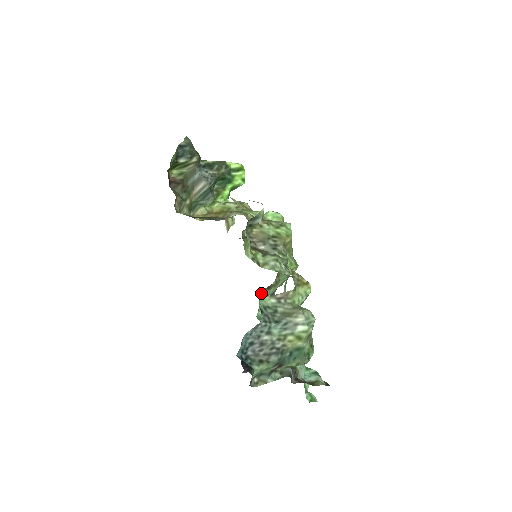
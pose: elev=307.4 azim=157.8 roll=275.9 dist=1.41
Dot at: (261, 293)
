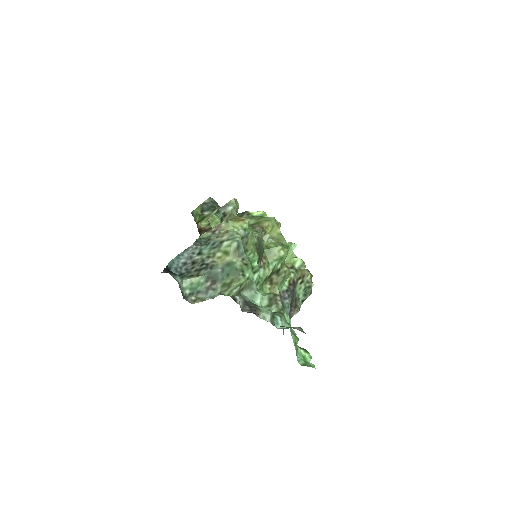
Dot at: (265, 287)
